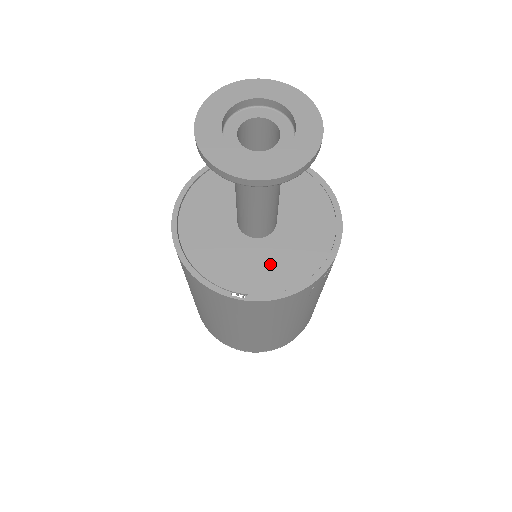
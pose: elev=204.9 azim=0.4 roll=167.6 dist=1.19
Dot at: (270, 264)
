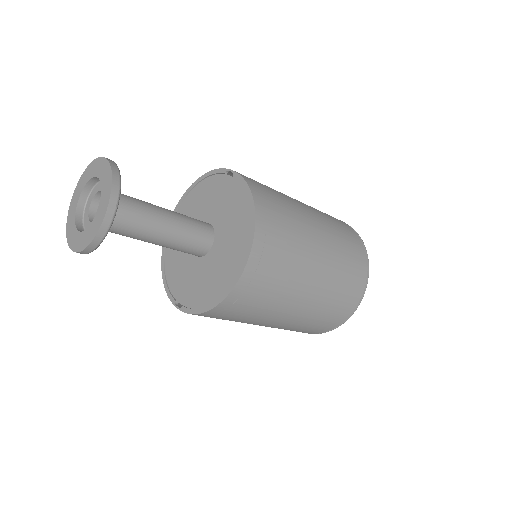
Dot at: (199, 282)
